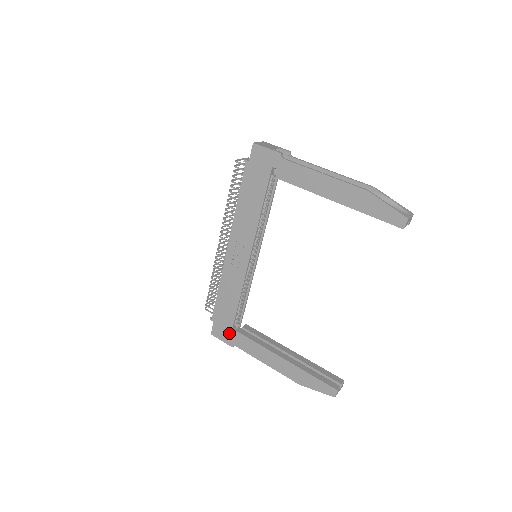
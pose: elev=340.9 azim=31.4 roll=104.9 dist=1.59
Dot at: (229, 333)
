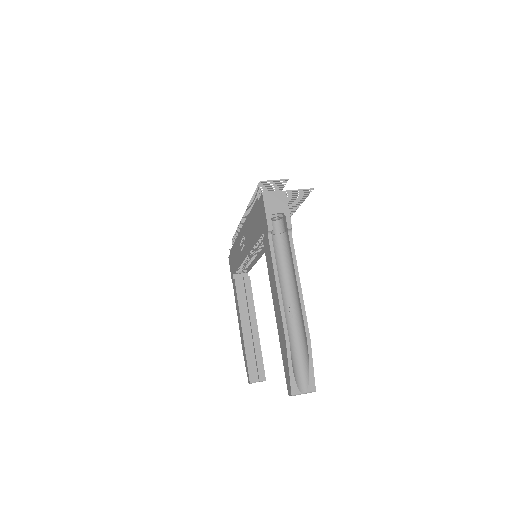
Dot at: (232, 272)
